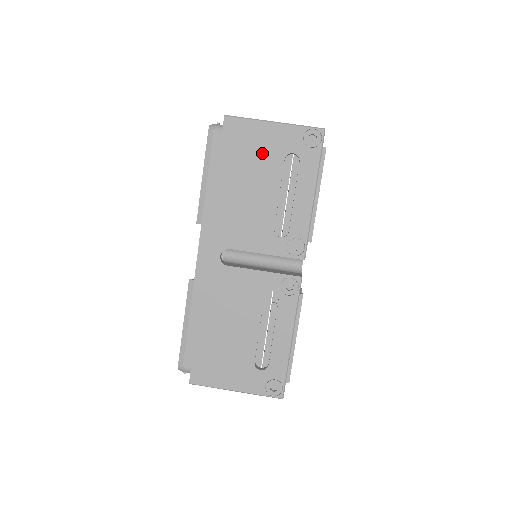
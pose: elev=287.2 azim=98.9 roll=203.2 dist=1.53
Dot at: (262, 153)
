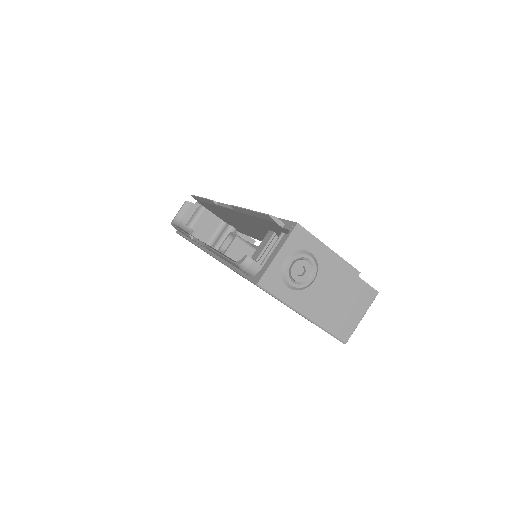
Dot at: occluded
